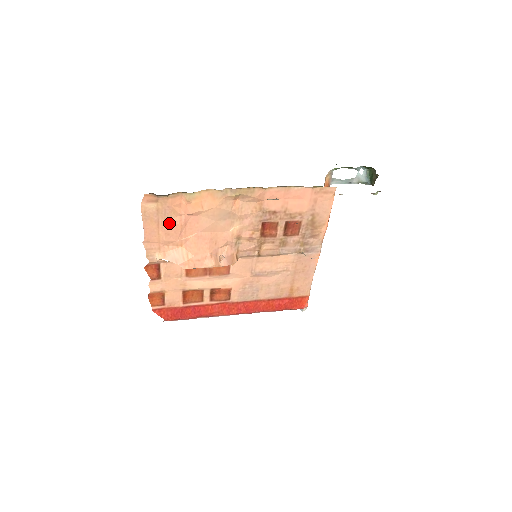
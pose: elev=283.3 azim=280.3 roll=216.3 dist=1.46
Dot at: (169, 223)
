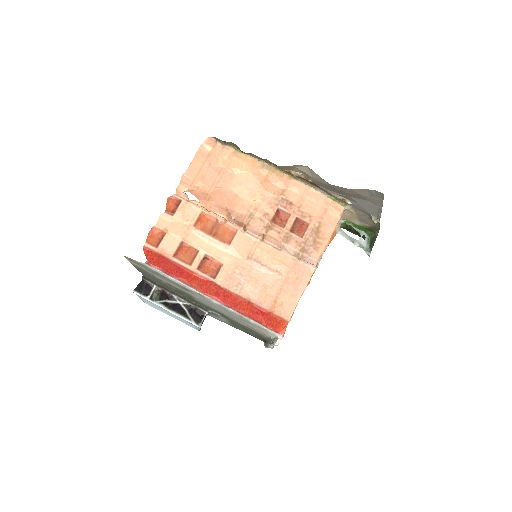
Dot at: (211, 168)
